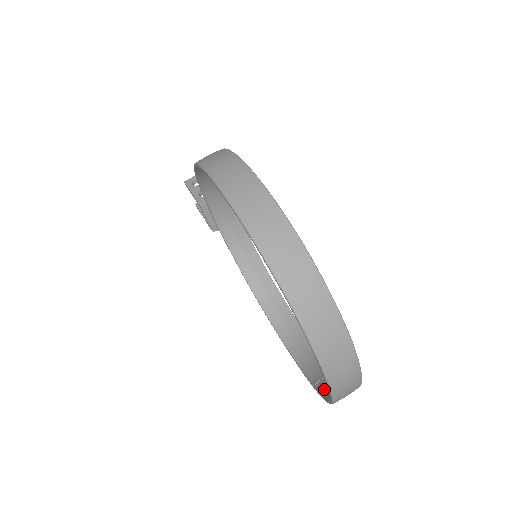
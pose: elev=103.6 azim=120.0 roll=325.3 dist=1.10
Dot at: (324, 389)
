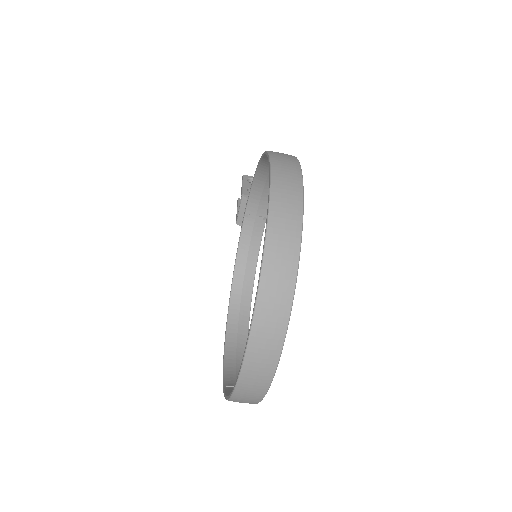
Dot at: occluded
